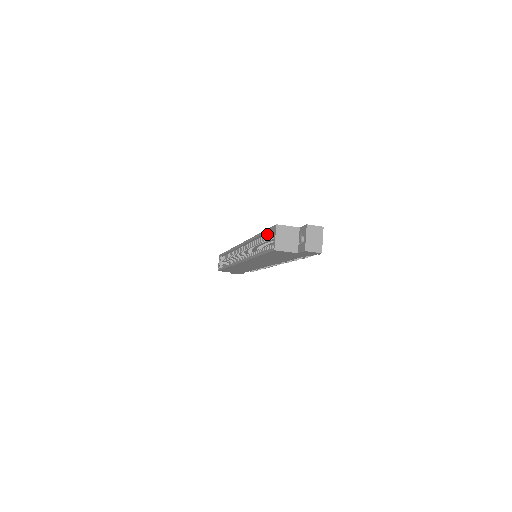
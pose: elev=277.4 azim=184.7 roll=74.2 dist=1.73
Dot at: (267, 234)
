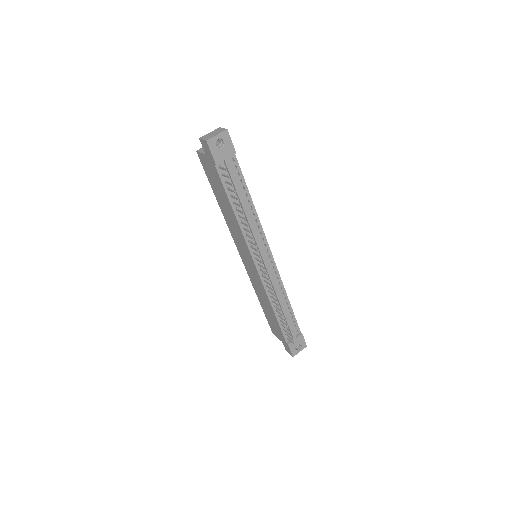
Dot at: occluded
